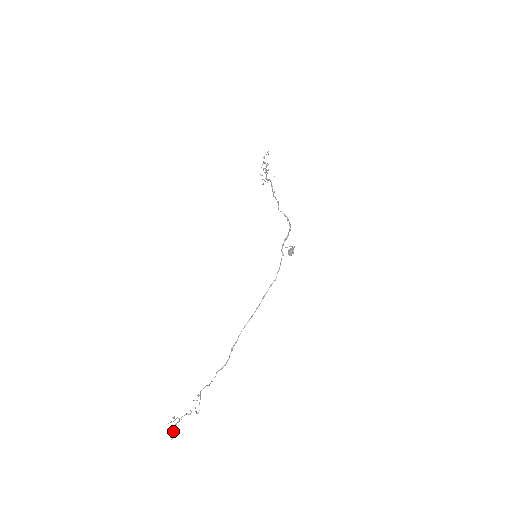
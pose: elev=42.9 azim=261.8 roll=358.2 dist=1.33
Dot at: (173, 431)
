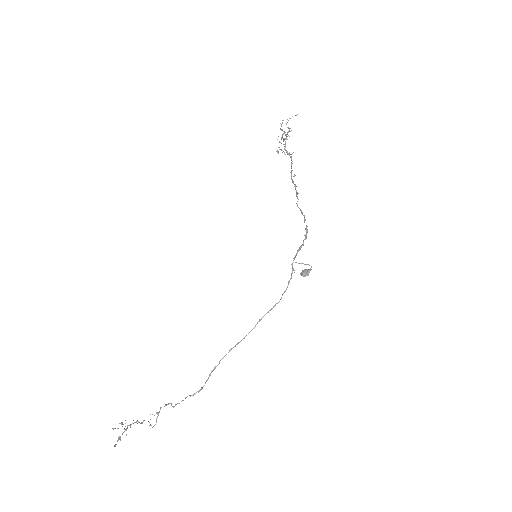
Dot at: (118, 439)
